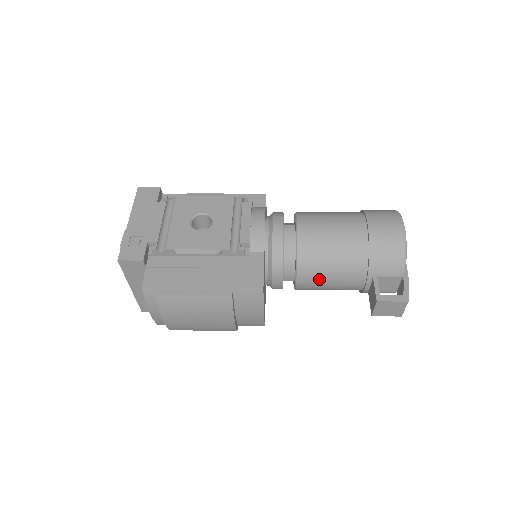
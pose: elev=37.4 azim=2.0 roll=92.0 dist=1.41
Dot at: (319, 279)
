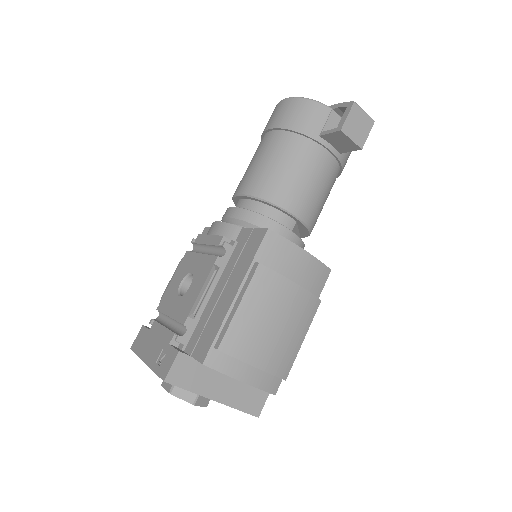
Dot at: (301, 190)
